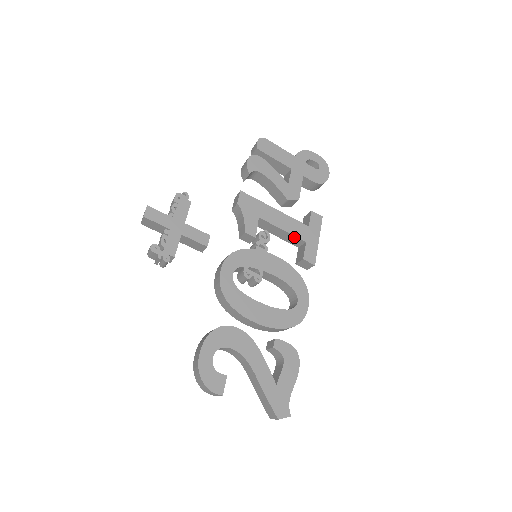
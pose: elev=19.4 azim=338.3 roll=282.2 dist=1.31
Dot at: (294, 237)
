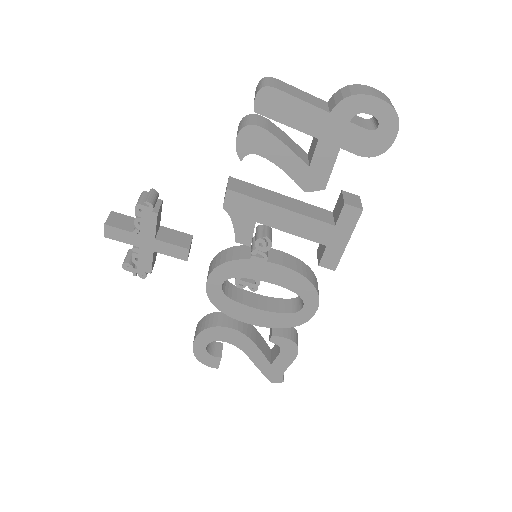
Dot at: (310, 238)
